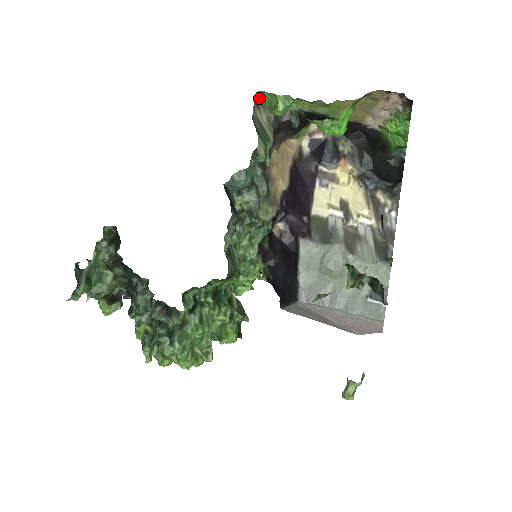
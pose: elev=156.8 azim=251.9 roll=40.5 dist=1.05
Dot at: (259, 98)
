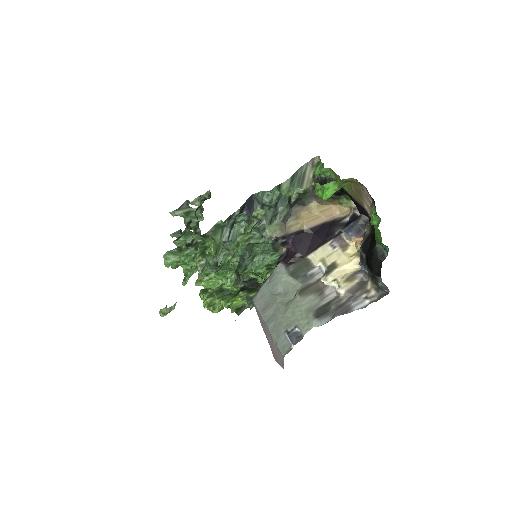
Dot at: (318, 161)
